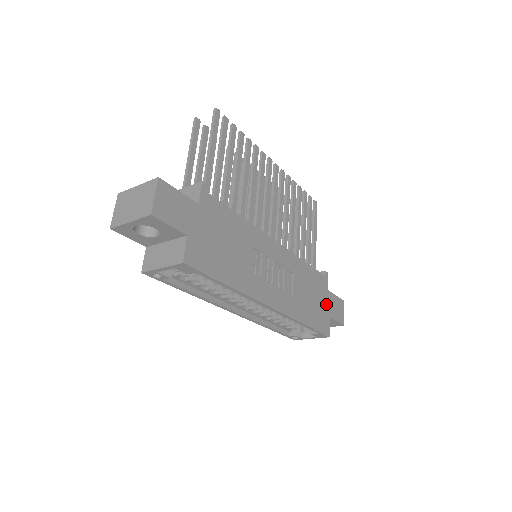
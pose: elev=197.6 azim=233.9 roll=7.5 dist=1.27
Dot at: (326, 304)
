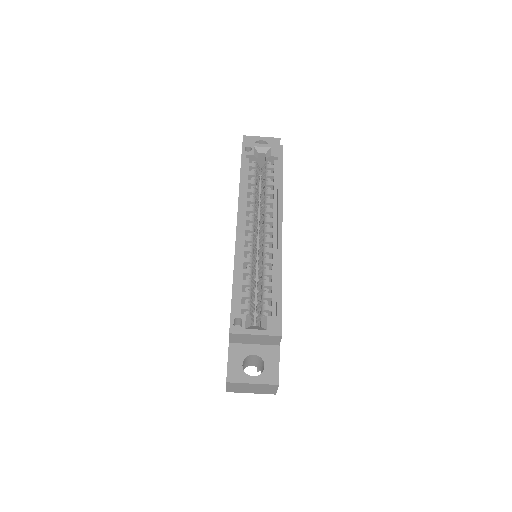
Dot at: occluded
